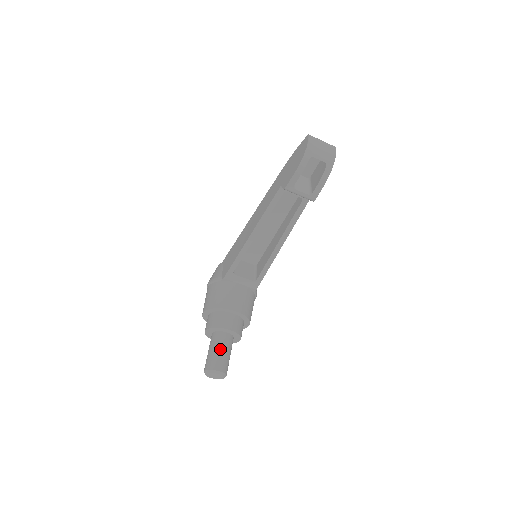
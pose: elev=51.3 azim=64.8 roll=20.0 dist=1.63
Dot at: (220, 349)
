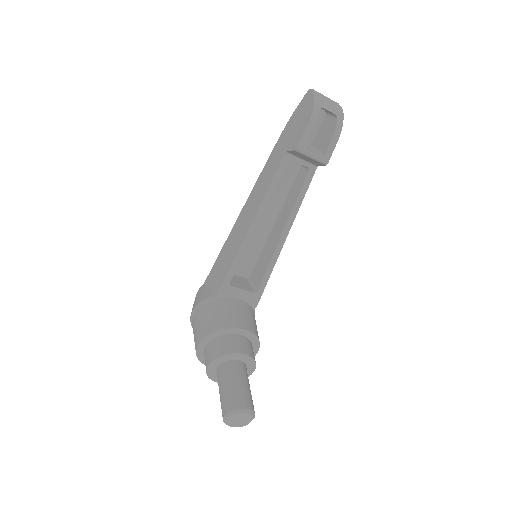
Dot at: (238, 381)
